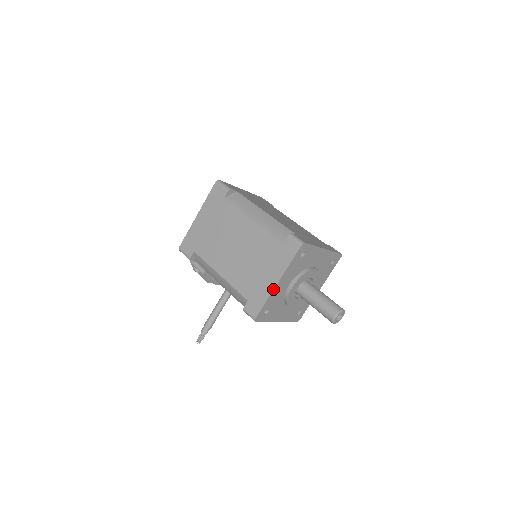
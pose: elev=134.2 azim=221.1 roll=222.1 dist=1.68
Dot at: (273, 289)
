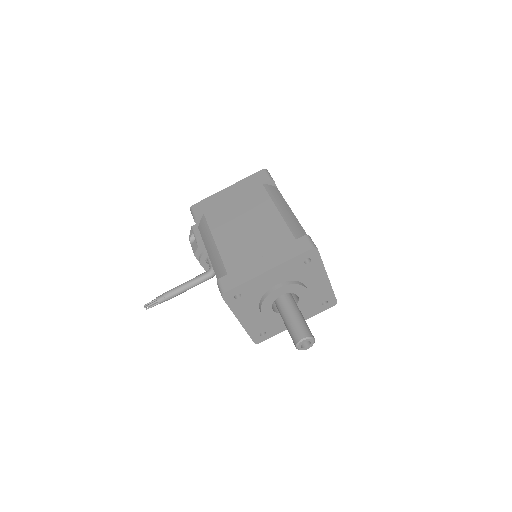
Dot at: (260, 274)
